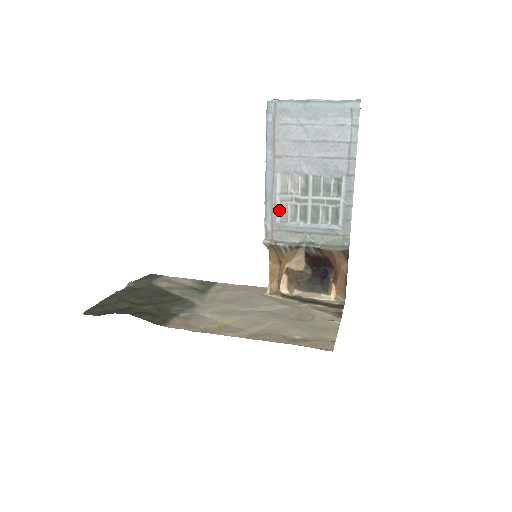
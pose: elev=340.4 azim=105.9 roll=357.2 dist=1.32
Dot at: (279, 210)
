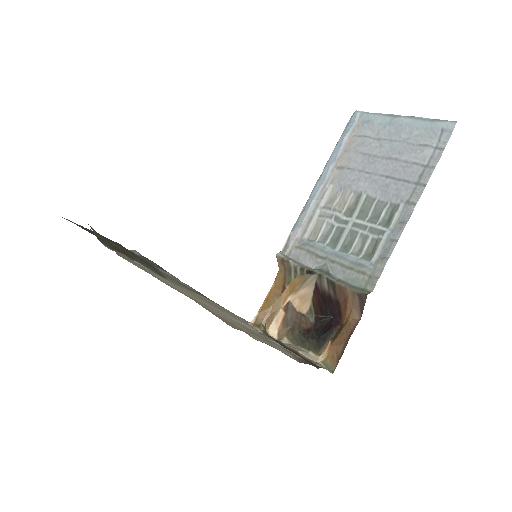
Dot at: (313, 226)
